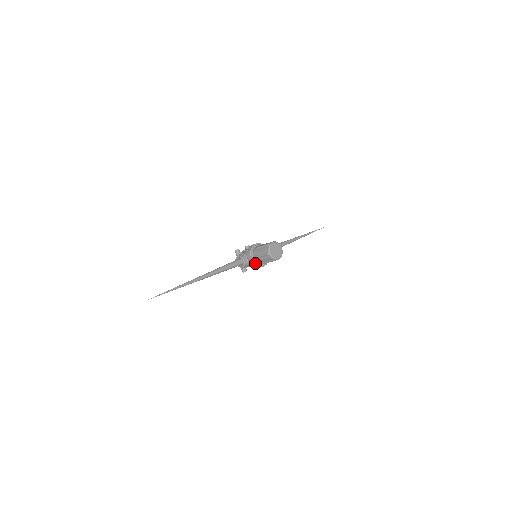
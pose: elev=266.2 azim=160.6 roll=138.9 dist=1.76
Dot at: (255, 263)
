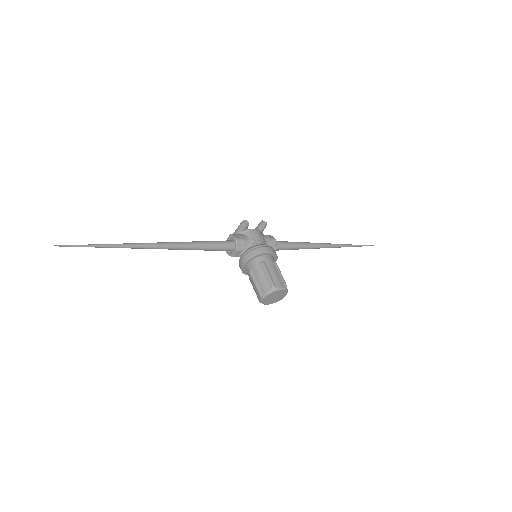
Dot at: (243, 270)
